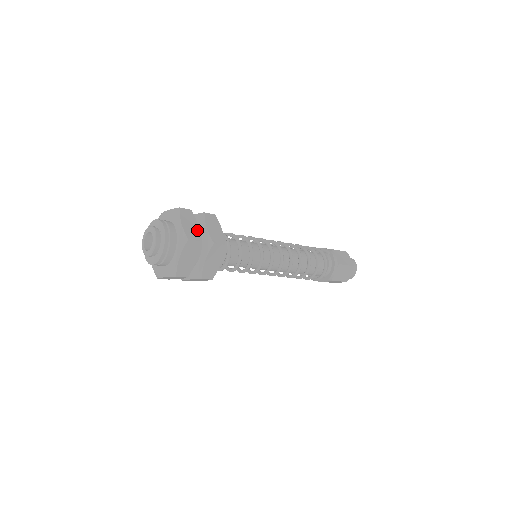
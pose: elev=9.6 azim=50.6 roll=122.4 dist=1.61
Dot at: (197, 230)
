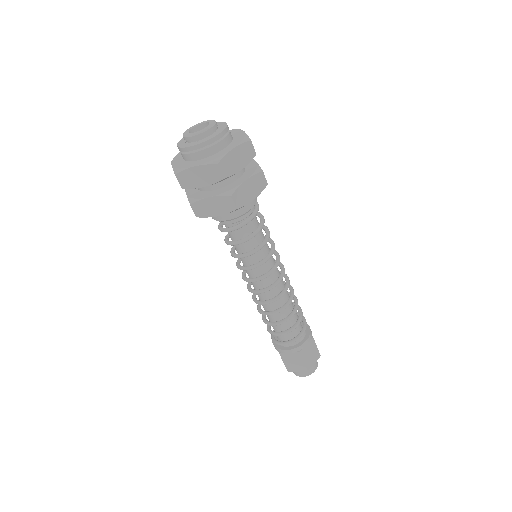
Dot at: occluded
